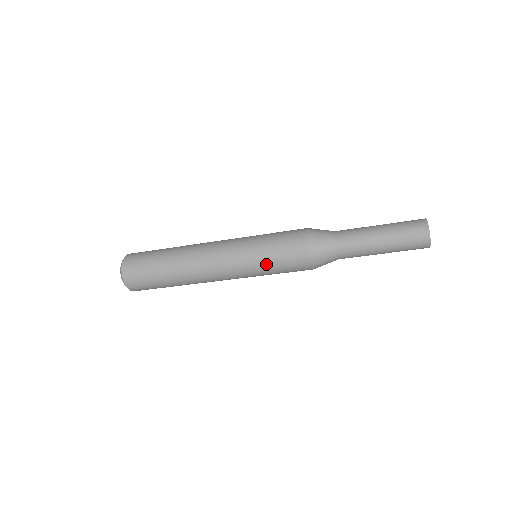
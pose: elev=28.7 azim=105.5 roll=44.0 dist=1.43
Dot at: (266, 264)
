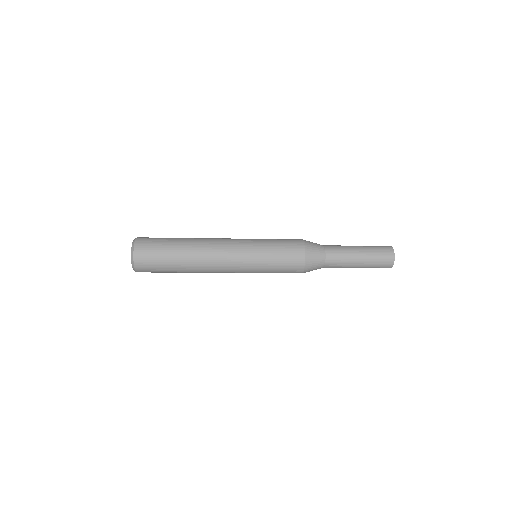
Dot at: (268, 272)
